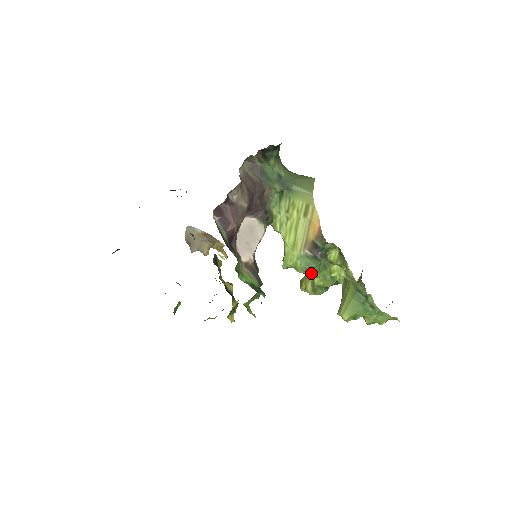
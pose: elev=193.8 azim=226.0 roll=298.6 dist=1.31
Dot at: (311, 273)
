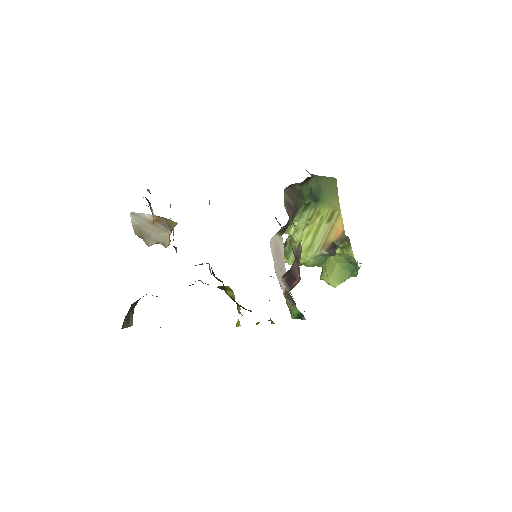
Dot at: (320, 265)
